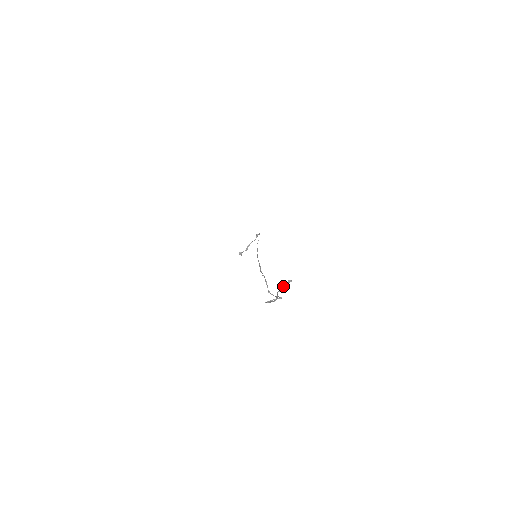
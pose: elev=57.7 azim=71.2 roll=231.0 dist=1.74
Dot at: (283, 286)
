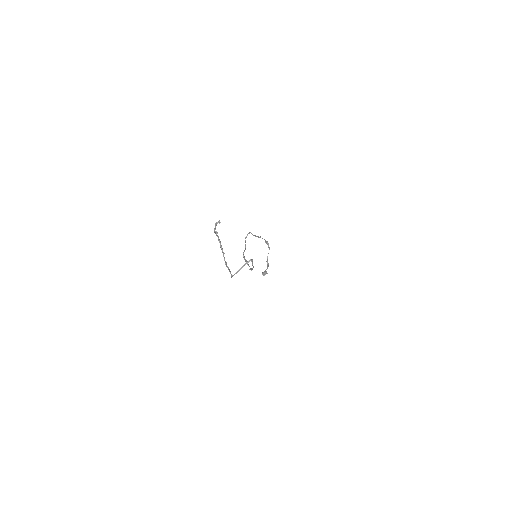
Dot at: occluded
